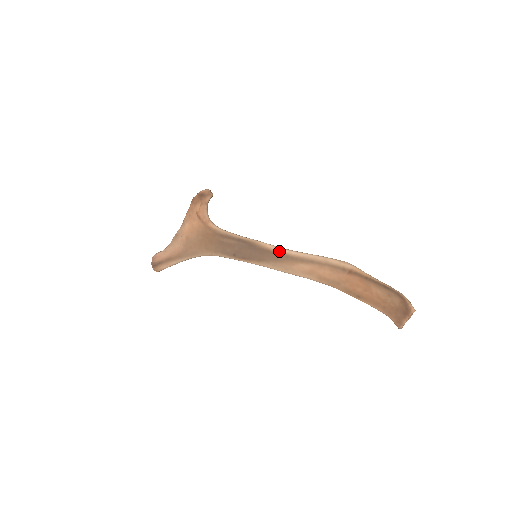
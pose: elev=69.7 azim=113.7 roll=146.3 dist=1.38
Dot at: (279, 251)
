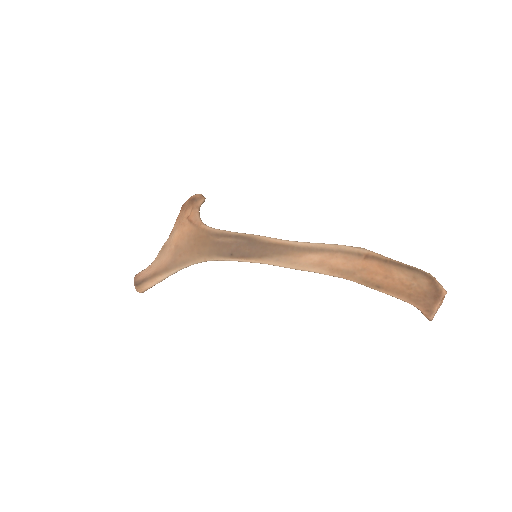
Dot at: (283, 243)
